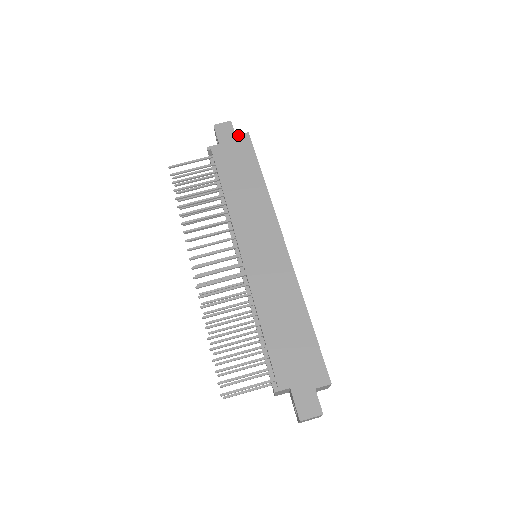
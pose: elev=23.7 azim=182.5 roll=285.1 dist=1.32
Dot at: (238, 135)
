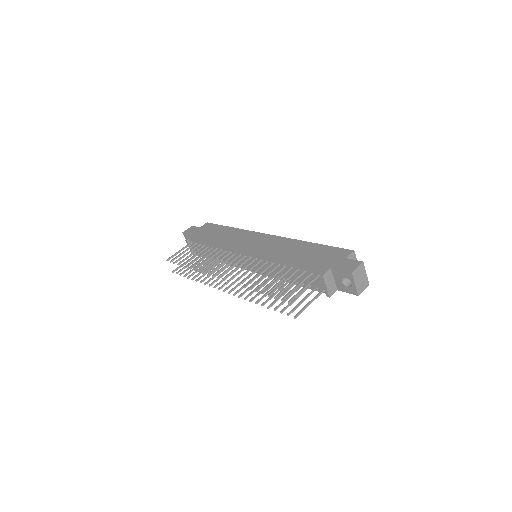
Dot at: (201, 226)
